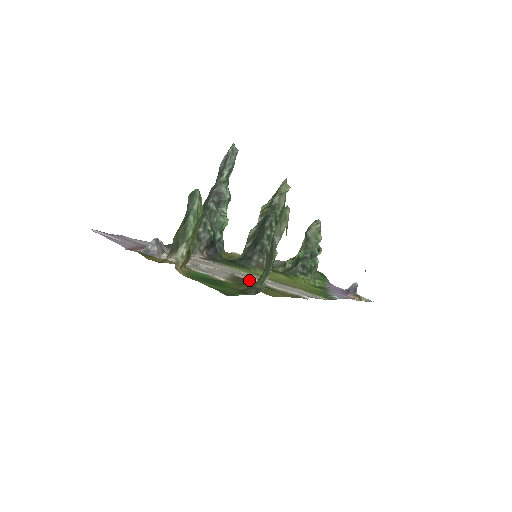
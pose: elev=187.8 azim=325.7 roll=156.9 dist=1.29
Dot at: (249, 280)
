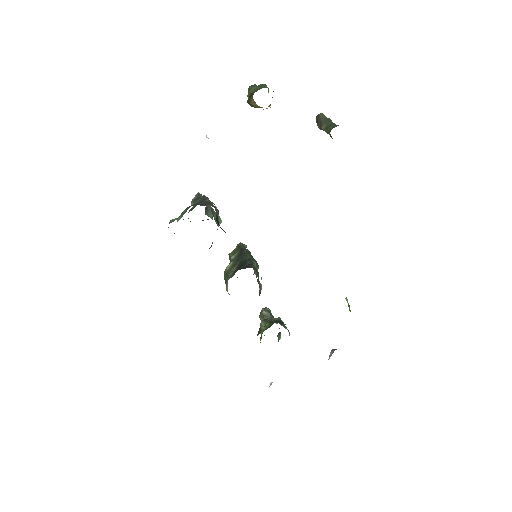
Dot at: occluded
